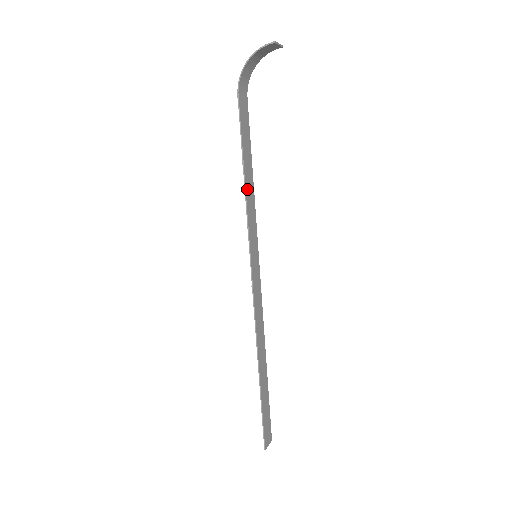
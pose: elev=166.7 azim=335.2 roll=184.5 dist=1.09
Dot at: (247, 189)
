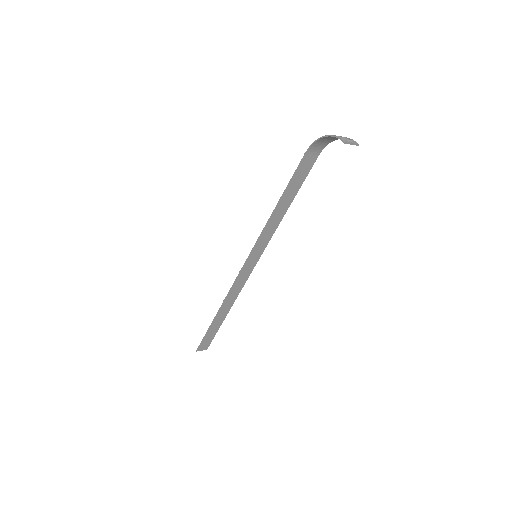
Dot at: (274, 215)
